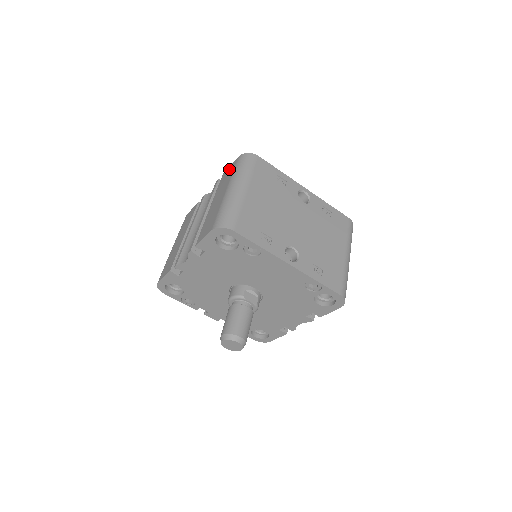
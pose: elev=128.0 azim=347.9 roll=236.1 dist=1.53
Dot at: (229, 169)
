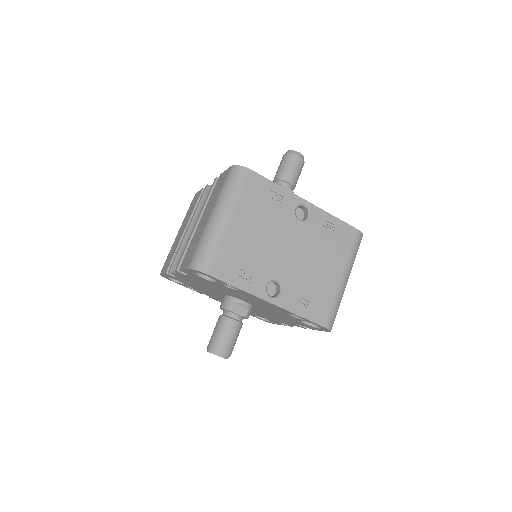
Dot at: (222, 177)
